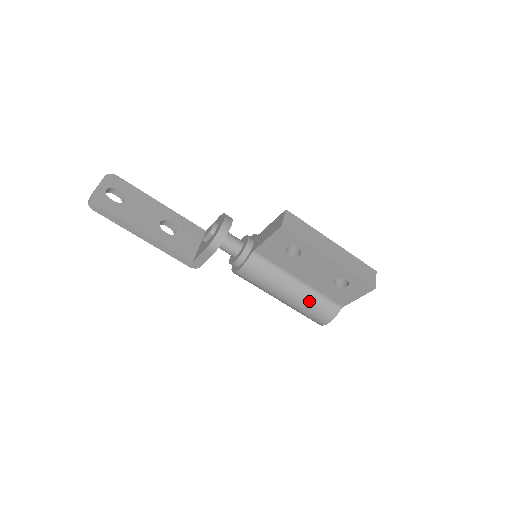
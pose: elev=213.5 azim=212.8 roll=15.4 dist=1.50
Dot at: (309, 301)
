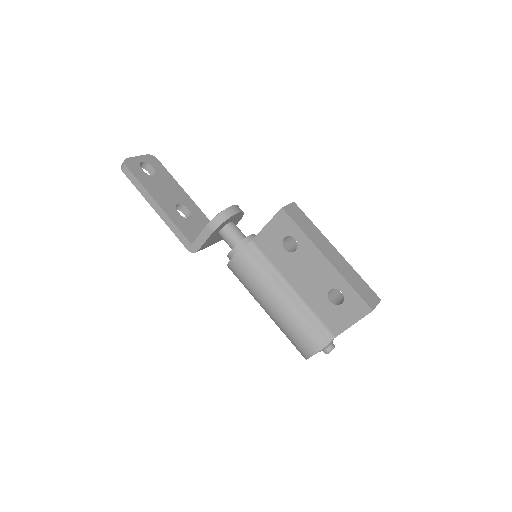
Dot at: (298, 316)
